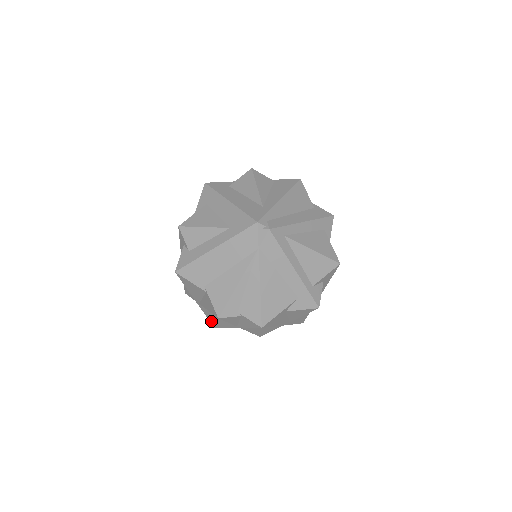
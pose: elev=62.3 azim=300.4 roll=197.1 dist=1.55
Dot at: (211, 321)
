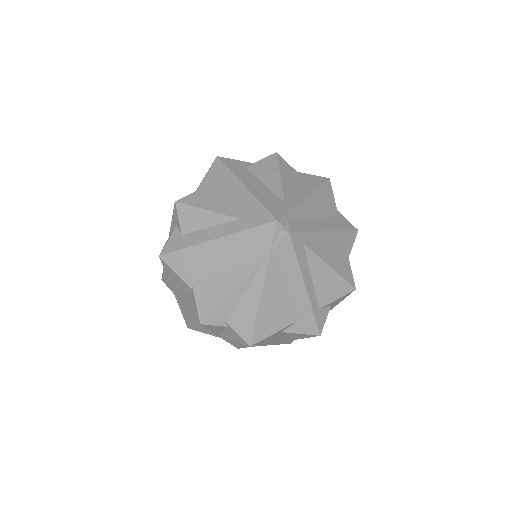
Dot at: (186, 320)
